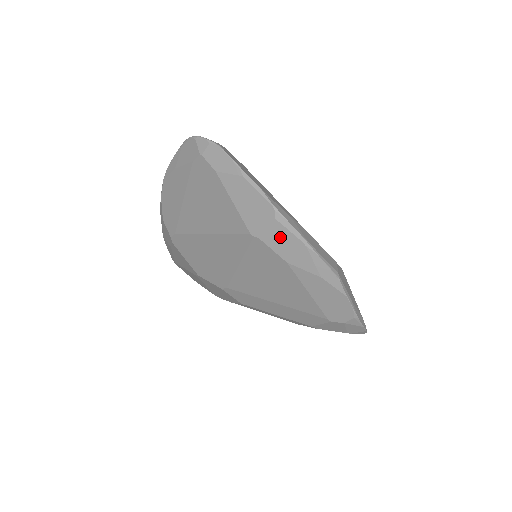
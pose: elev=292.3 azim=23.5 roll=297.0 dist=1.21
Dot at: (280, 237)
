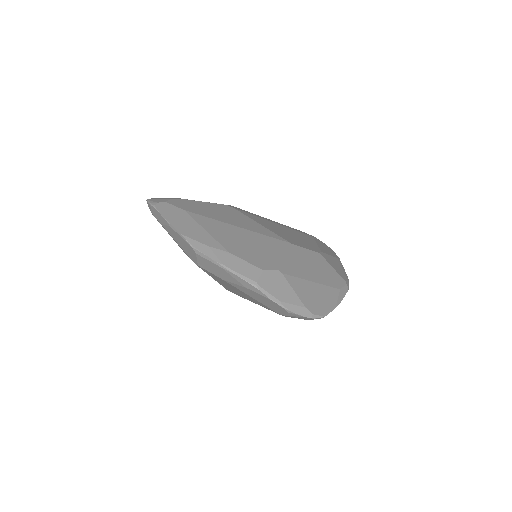
Dot at: (207, 264)
